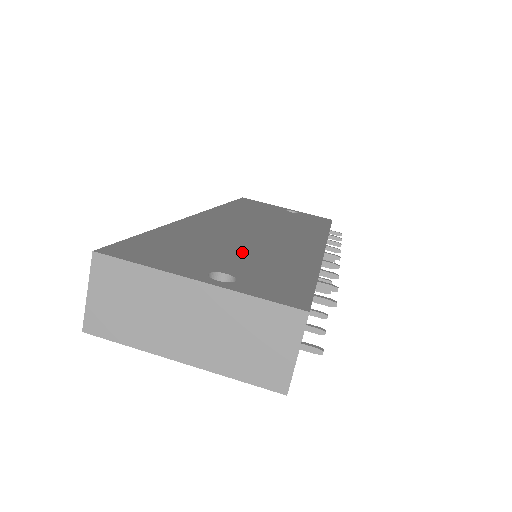
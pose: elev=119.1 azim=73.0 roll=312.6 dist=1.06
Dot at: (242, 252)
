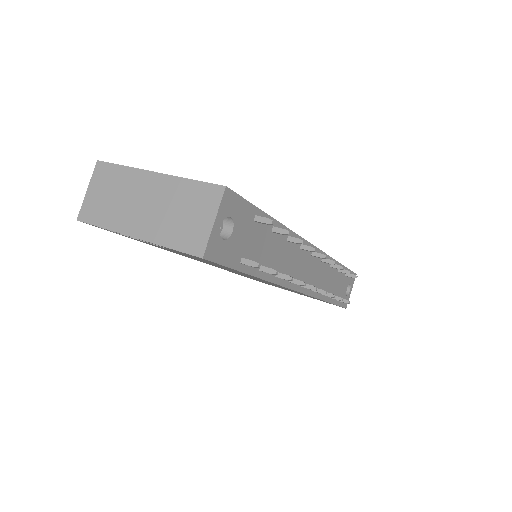
Dot at: occluded
